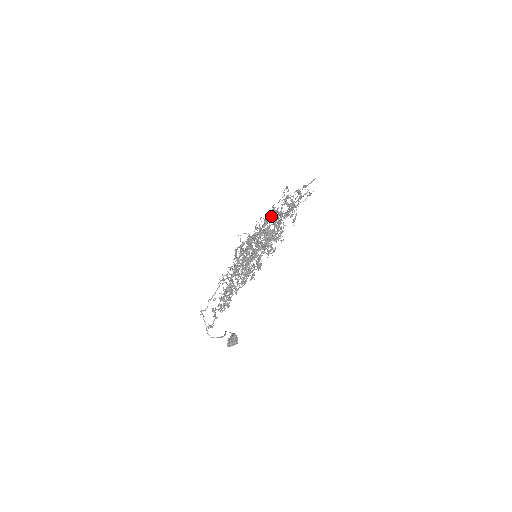
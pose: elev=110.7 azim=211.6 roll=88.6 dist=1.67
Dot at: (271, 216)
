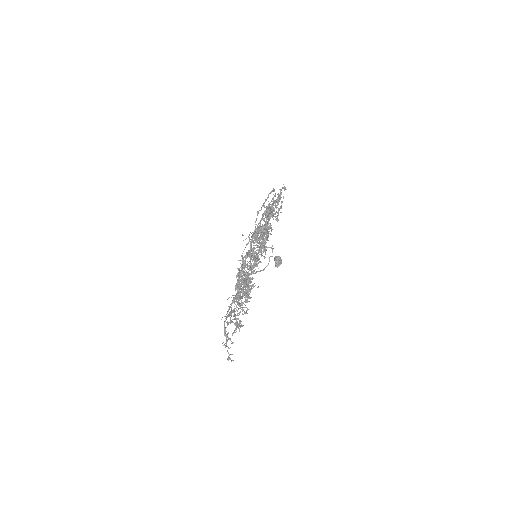
Dot at: occluded
